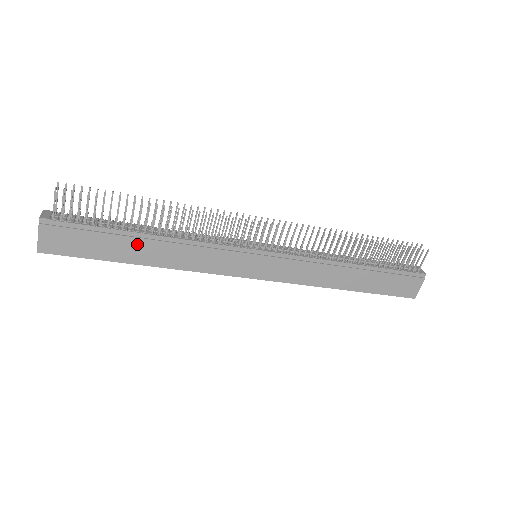
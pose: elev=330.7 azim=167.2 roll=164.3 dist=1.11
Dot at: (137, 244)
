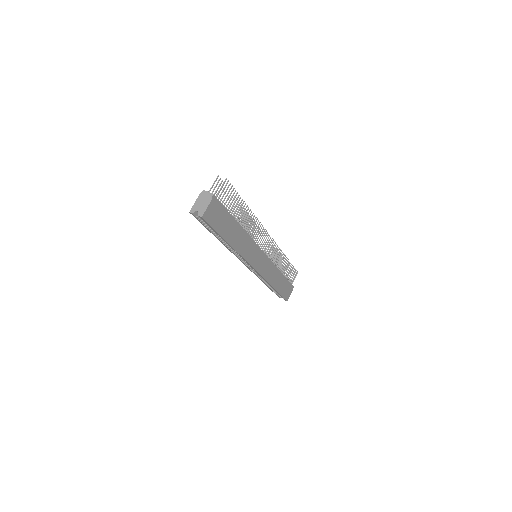
Dot at: (234, 229)
